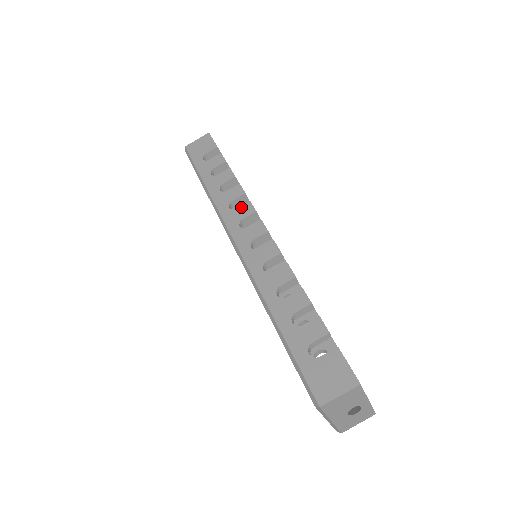
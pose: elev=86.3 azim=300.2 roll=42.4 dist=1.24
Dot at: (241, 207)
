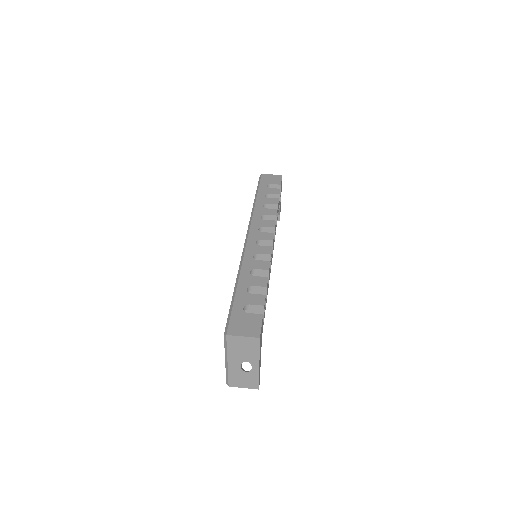
Dot at: (268, 220)
